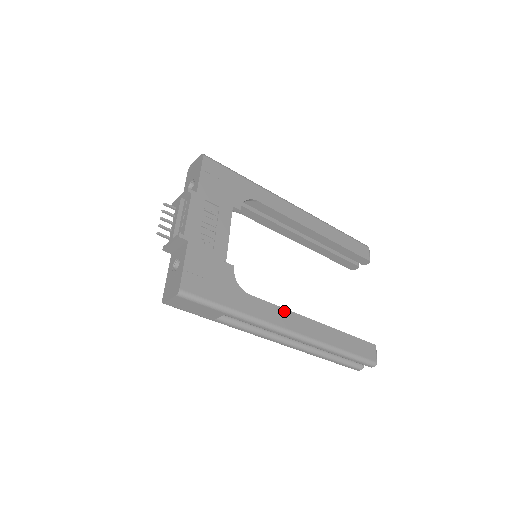
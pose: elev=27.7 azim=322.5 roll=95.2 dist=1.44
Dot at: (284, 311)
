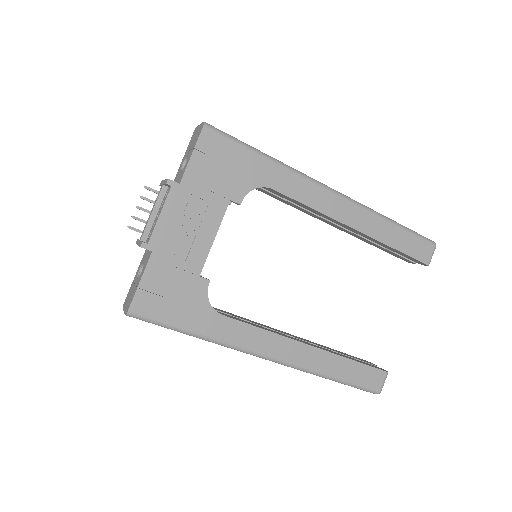
Dot at: (266, 333)
